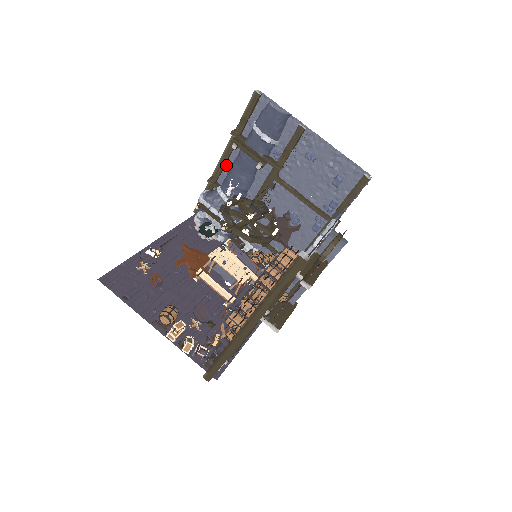
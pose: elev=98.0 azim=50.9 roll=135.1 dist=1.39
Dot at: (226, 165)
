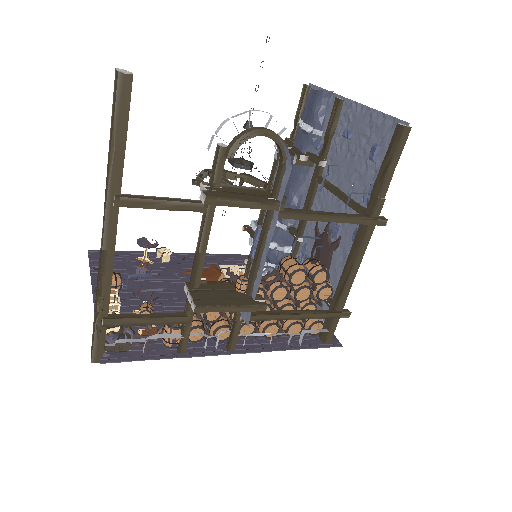
Dot at: occluded
